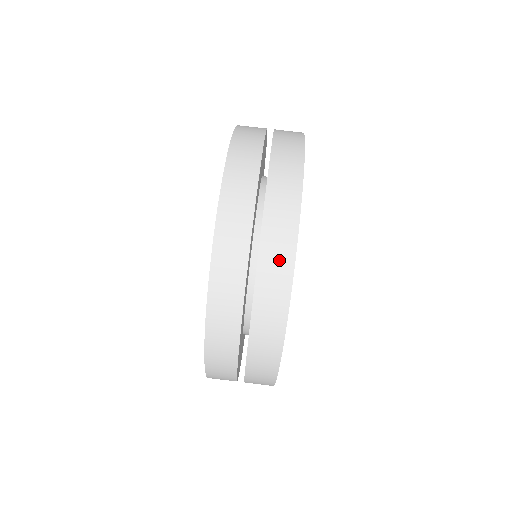
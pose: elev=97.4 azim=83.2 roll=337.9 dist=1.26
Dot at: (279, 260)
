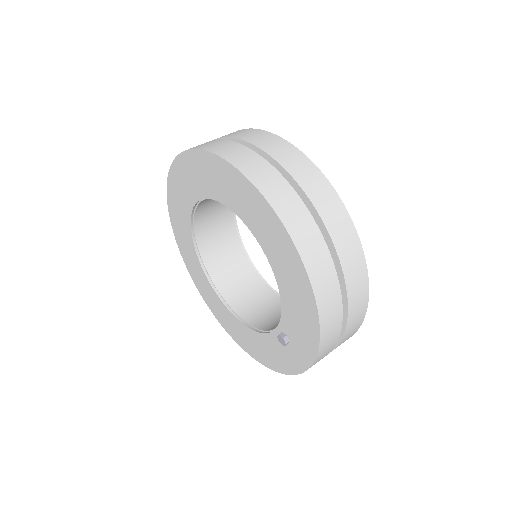
Dot at: occluded
